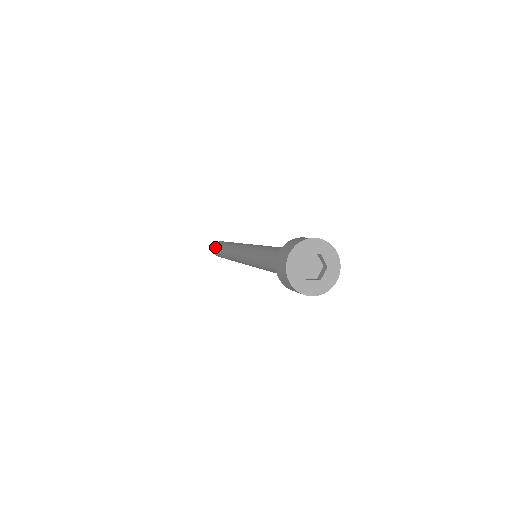
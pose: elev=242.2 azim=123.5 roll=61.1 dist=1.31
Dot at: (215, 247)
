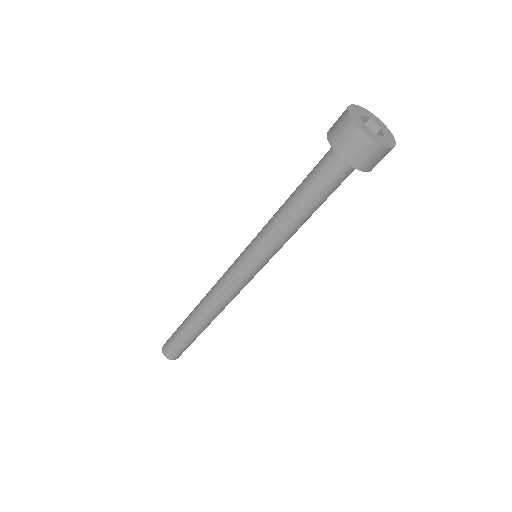
Dot at: (168, 342)
